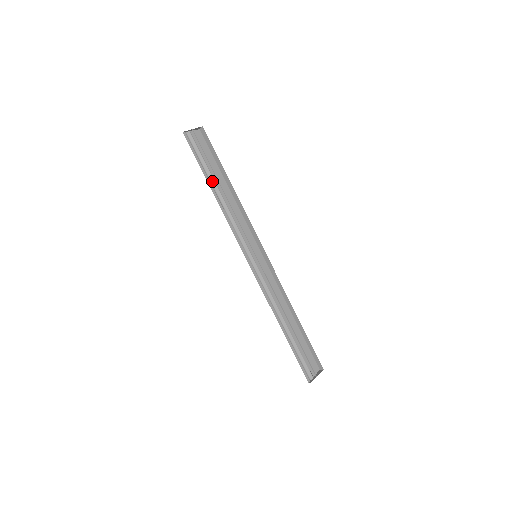
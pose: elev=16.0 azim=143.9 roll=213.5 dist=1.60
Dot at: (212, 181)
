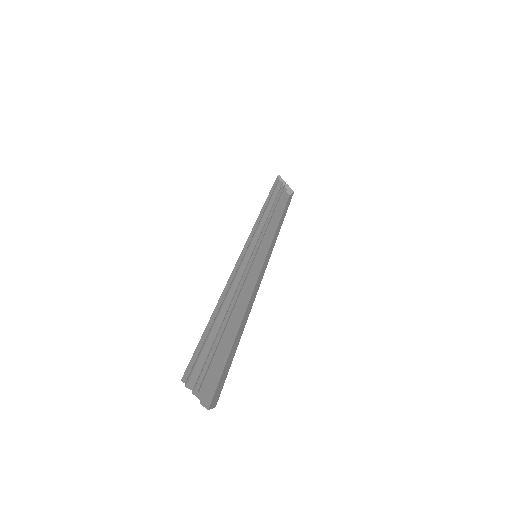
Dot at: (271, 203)
